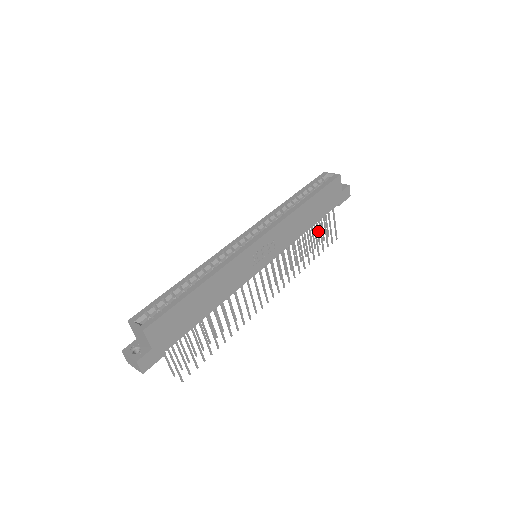
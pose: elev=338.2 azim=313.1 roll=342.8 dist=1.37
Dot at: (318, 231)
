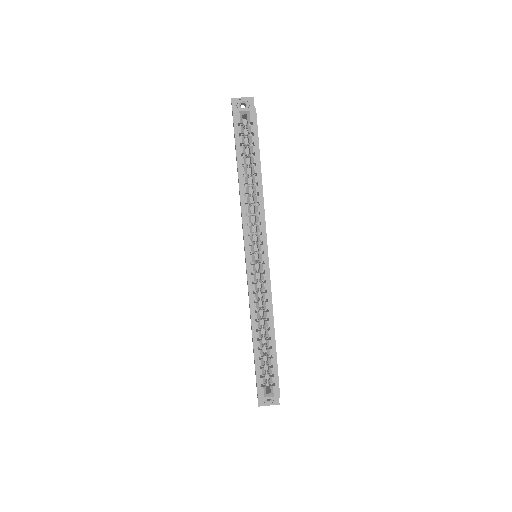
Dot at: occluded
